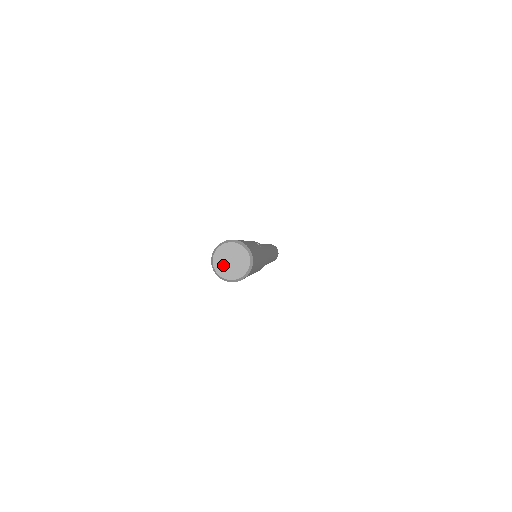
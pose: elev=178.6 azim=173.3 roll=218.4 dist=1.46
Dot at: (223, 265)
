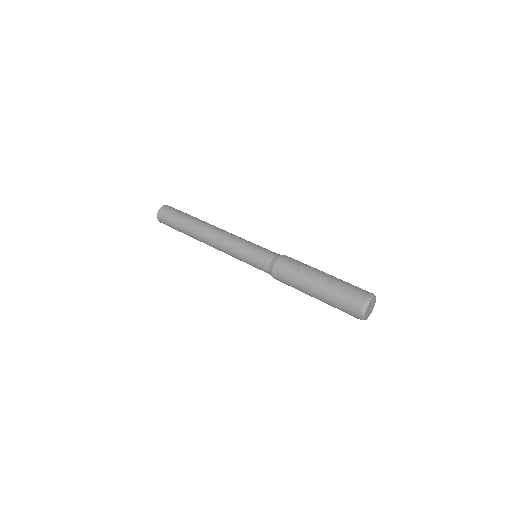
Dot at: (369, 314)
